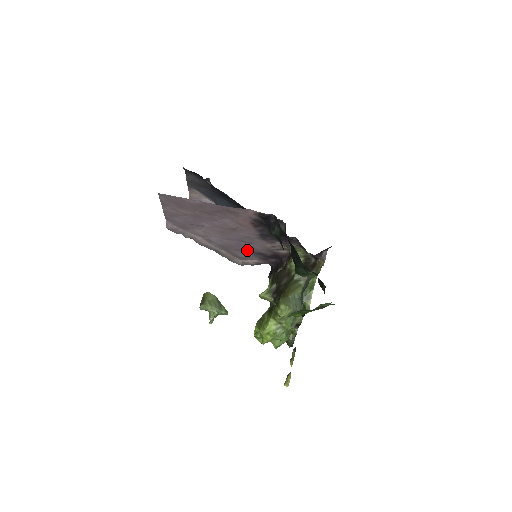
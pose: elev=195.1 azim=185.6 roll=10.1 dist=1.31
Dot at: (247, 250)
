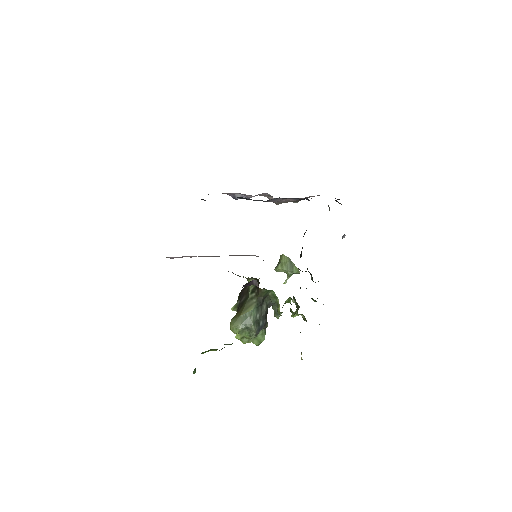
Dot at: occluded
